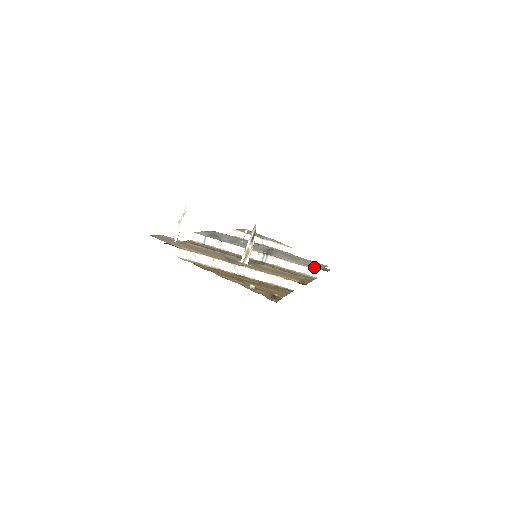
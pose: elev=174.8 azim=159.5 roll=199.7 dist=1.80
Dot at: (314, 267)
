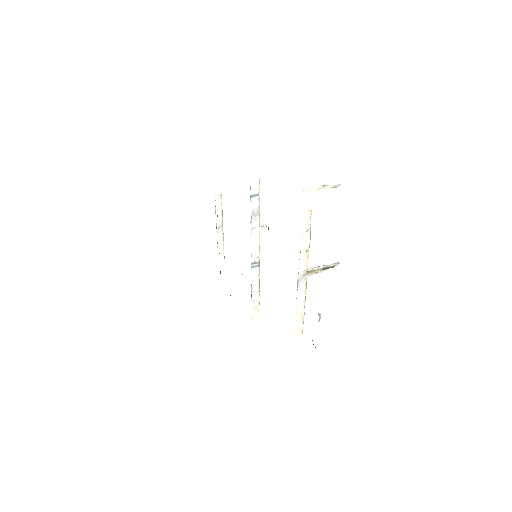
Dot at: occluded
